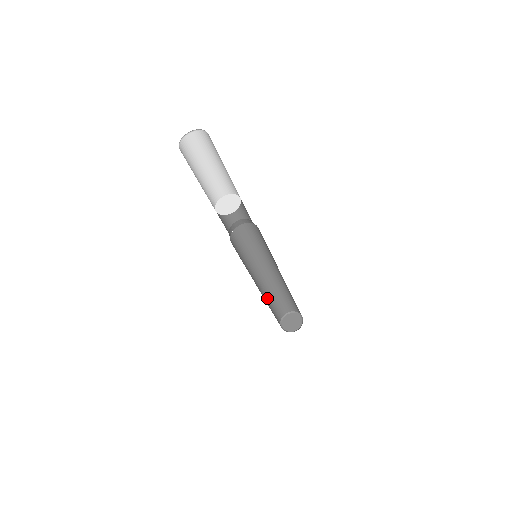
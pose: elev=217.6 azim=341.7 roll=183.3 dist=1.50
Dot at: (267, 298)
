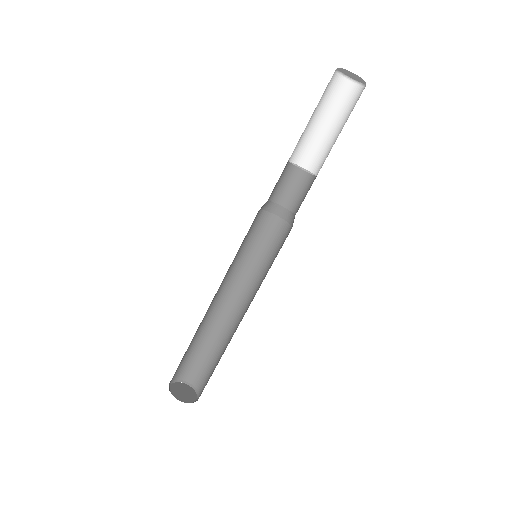
Dot at: occluded
